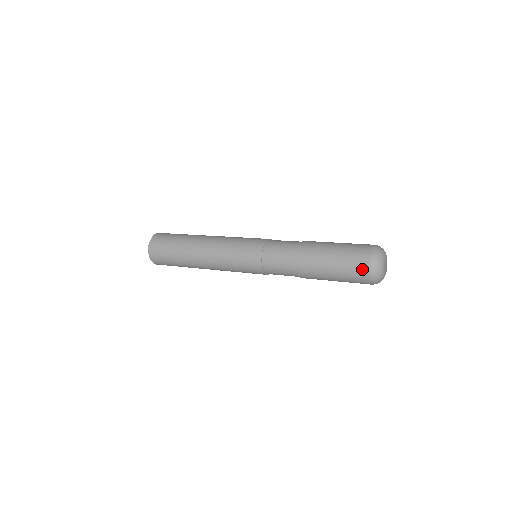
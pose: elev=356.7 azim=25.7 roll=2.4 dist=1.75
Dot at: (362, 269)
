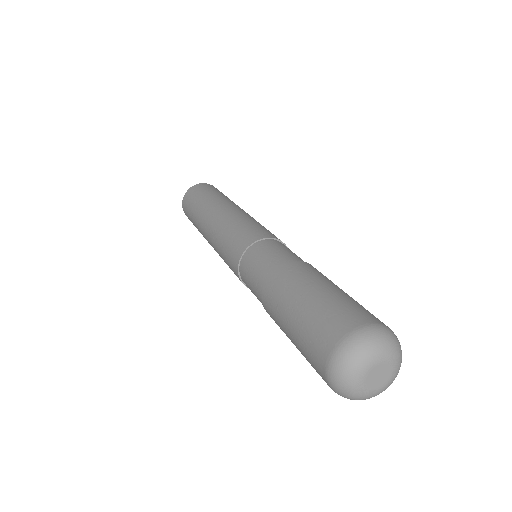
Dot at: (319, 359)
